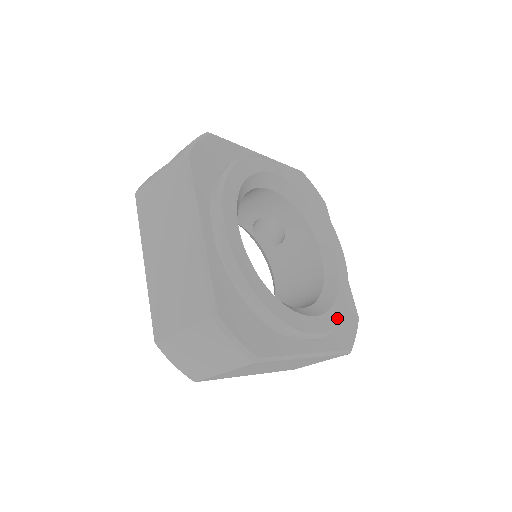
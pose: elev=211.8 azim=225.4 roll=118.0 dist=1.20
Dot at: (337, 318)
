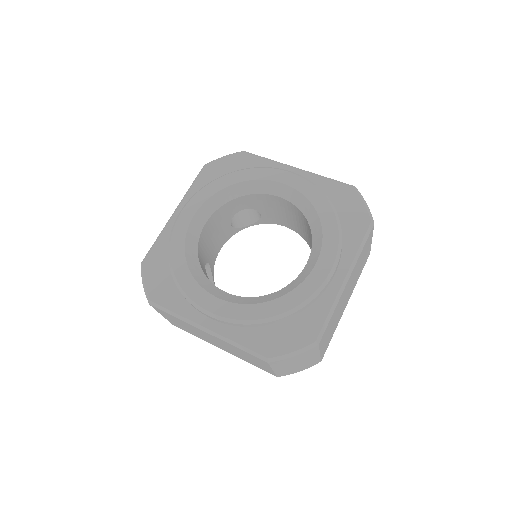
Dot at: (334, 230)
